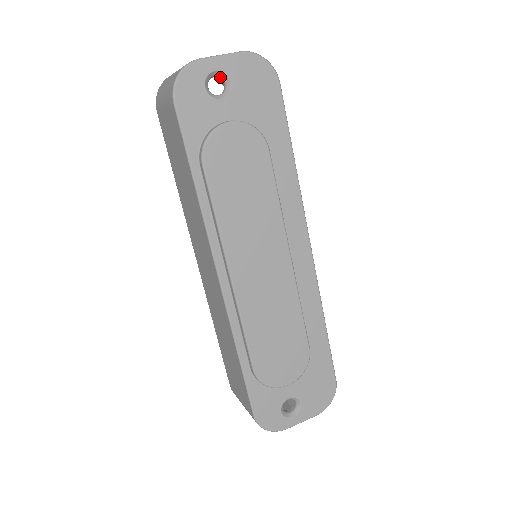
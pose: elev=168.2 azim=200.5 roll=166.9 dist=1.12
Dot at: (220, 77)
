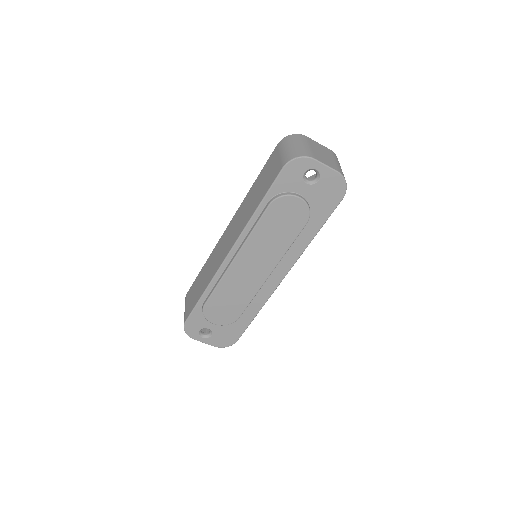
Dot at: (317, 173)
